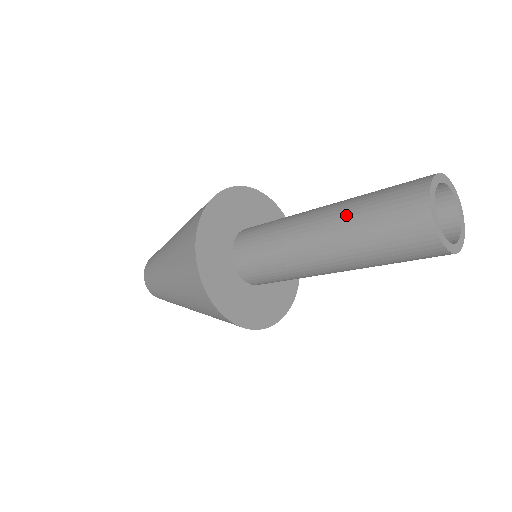
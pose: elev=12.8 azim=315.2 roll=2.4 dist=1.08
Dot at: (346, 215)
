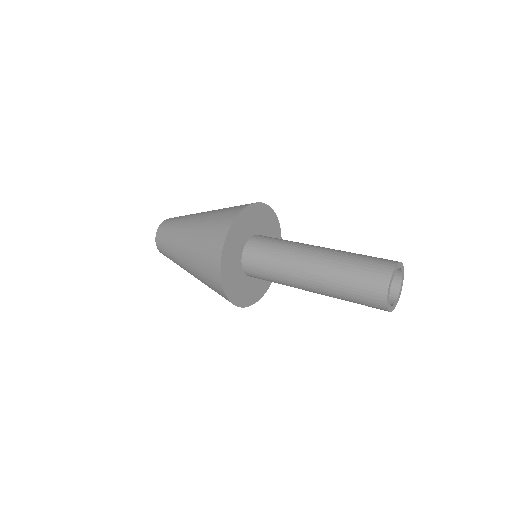
Dot at: (332, 288)
